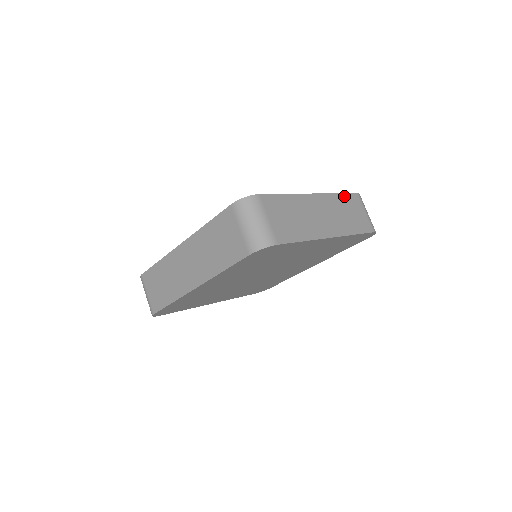
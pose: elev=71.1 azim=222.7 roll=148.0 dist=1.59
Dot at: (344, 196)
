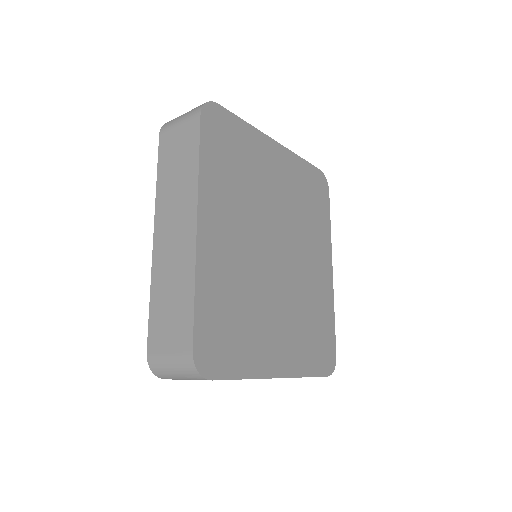
Dot at: occluded
